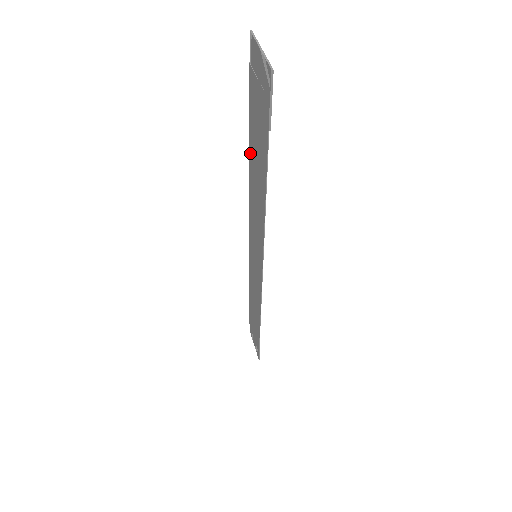
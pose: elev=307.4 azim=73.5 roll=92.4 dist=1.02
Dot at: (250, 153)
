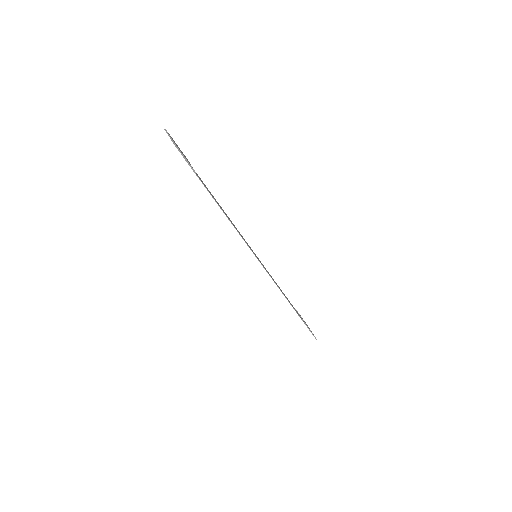
Dot at: occluded
